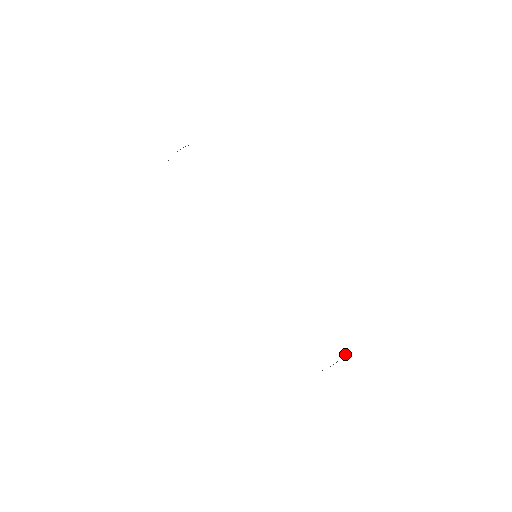
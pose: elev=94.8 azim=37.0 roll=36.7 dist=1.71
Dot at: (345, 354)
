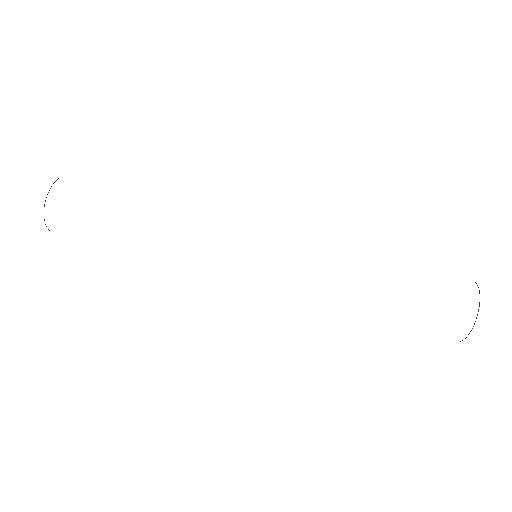
Dot at: occluded
